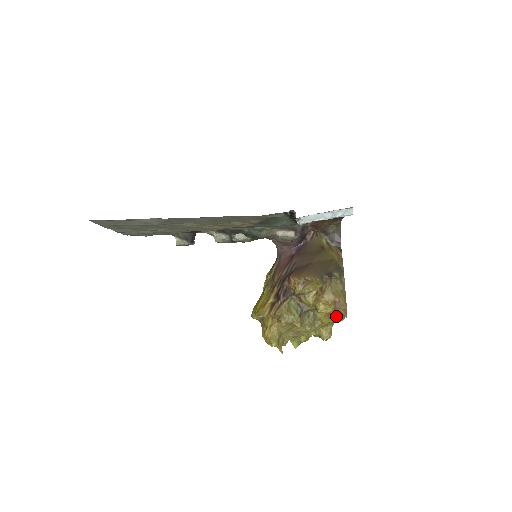
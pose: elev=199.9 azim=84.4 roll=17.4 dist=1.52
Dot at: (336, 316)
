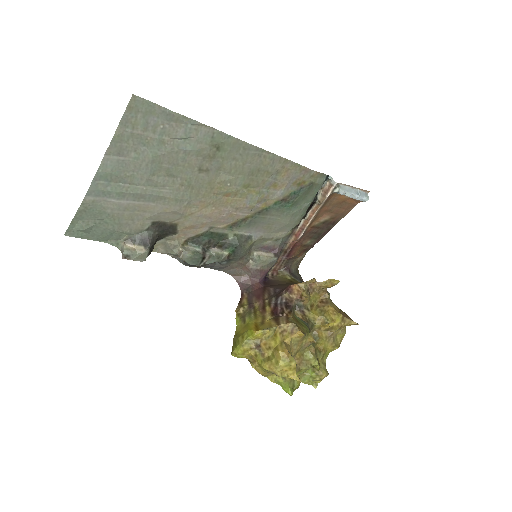
Dot at: (335, 339)
